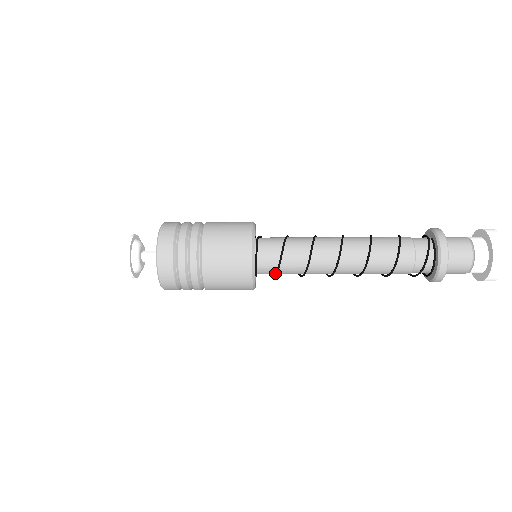
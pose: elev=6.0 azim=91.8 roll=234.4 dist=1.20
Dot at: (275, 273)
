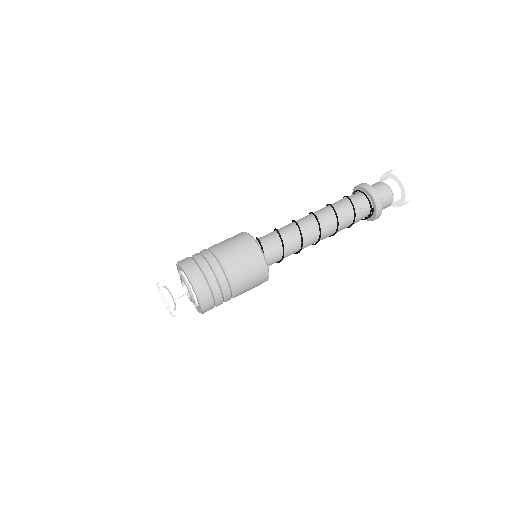
Dot at: occluded
